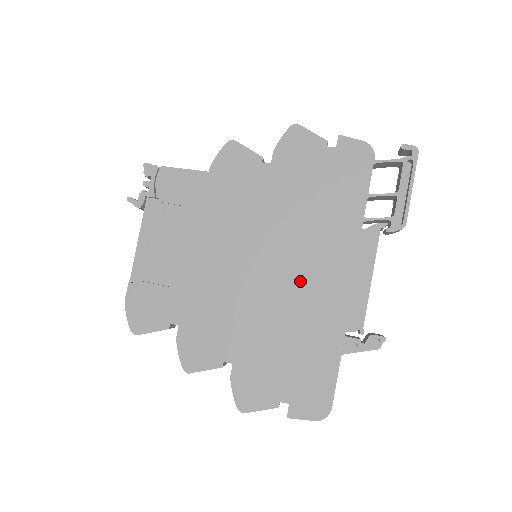
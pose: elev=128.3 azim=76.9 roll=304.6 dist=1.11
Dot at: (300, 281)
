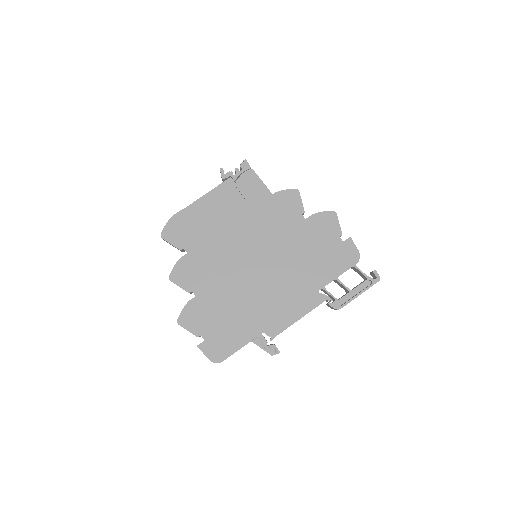
Dot at: (266, 288)
